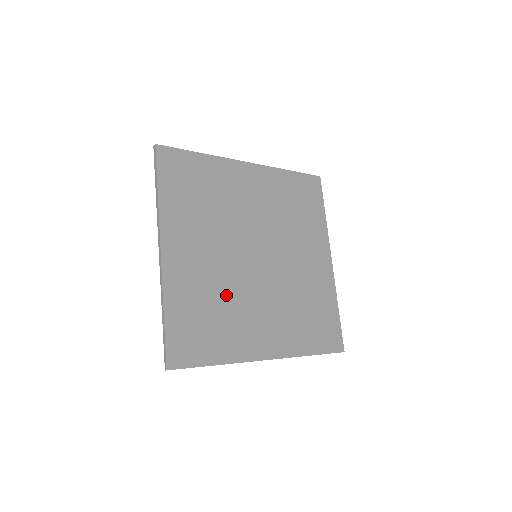
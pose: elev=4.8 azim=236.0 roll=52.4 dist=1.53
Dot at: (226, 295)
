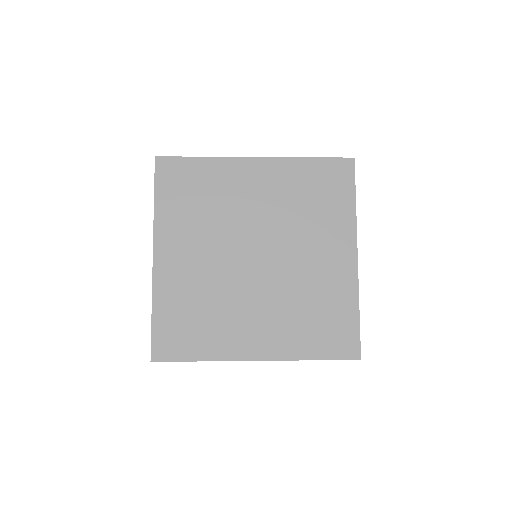
Dot at: (216, 296)
